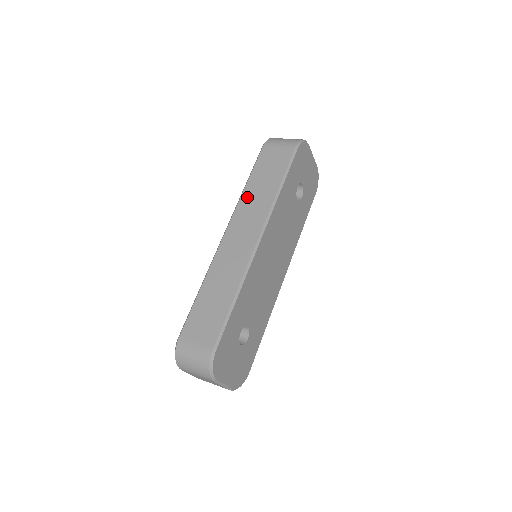
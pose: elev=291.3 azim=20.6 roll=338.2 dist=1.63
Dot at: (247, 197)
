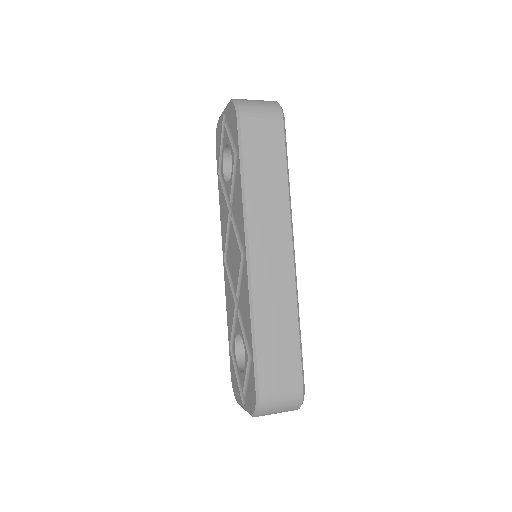
Dot at: (255, 199)
